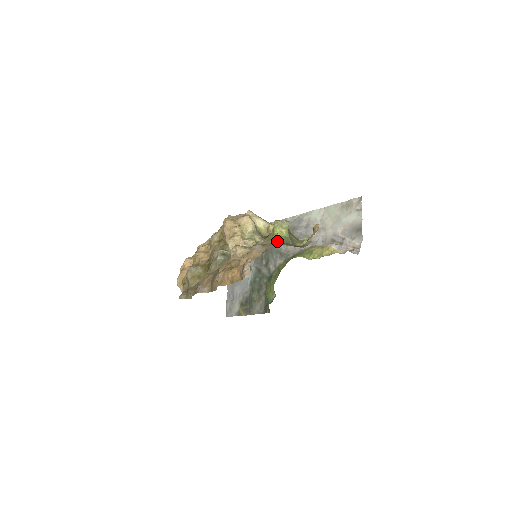
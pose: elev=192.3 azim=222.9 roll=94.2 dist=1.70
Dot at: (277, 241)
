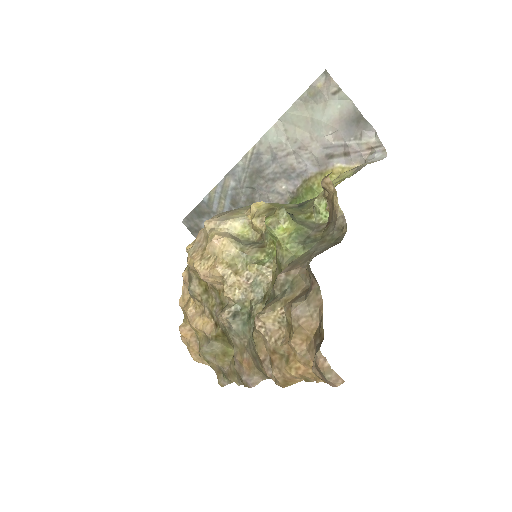
Dot at: (293, 249)
